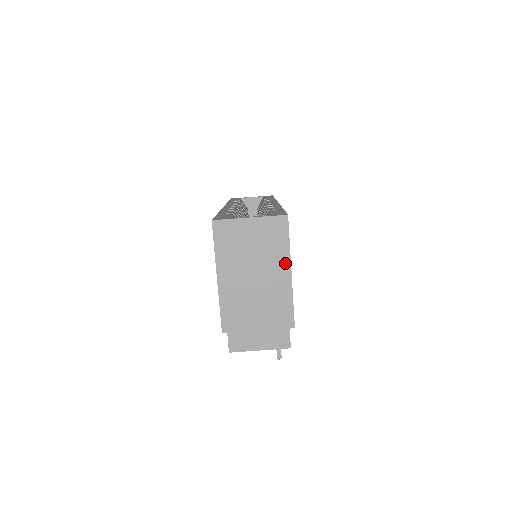
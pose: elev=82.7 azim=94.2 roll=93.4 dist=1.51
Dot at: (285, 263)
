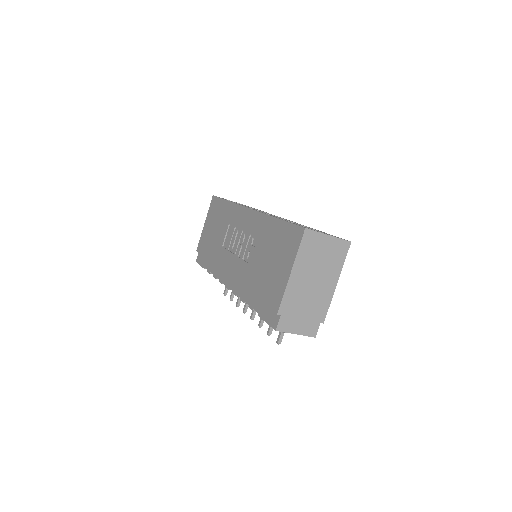
Dot at: (336, 275)
